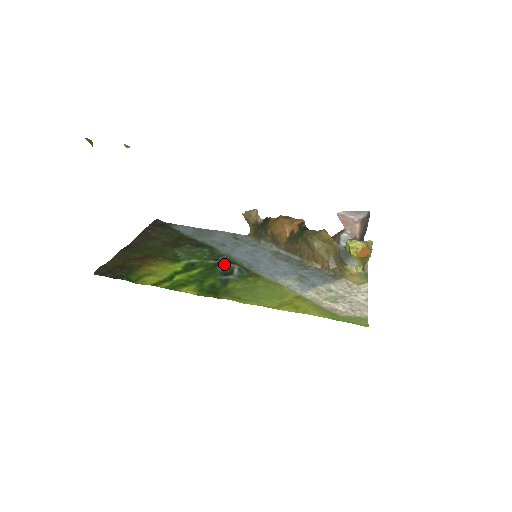
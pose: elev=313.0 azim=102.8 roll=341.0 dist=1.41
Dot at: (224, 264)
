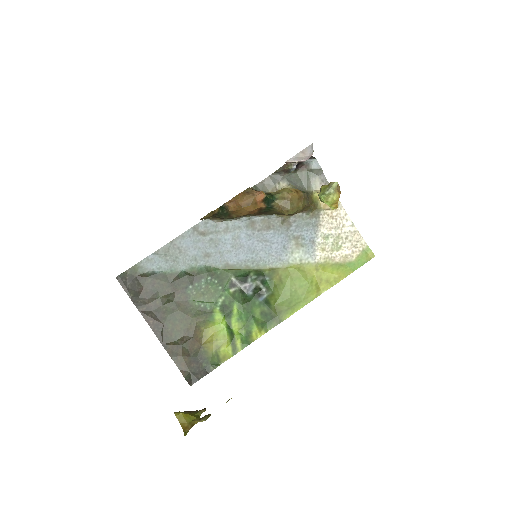
Dot at: (246, 287)
